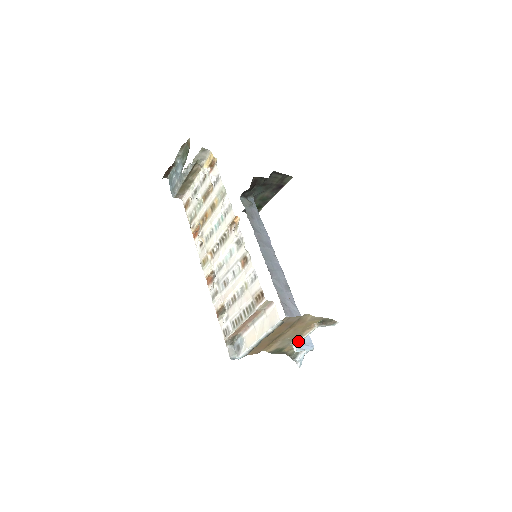
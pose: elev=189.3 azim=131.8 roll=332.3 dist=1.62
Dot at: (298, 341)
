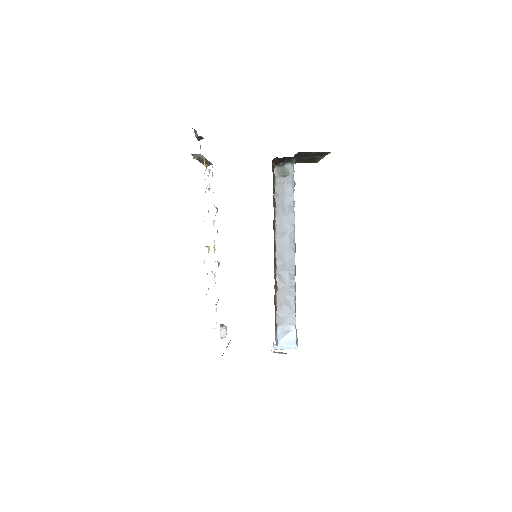
Dot at: occluded
